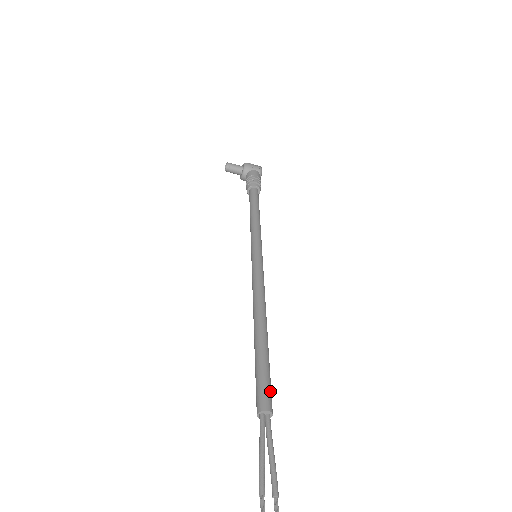
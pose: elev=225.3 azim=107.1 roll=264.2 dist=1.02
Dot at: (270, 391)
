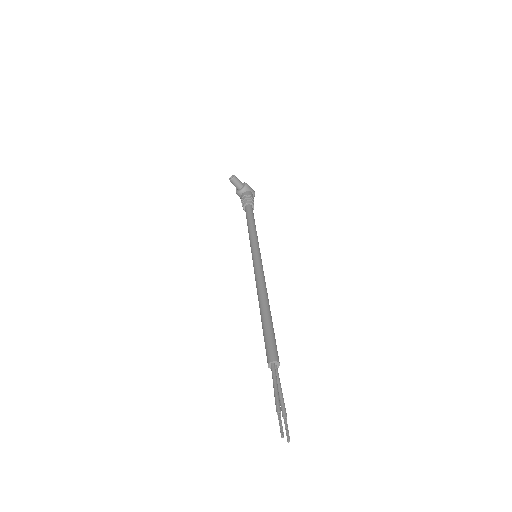
Dot at: (277, 351)
